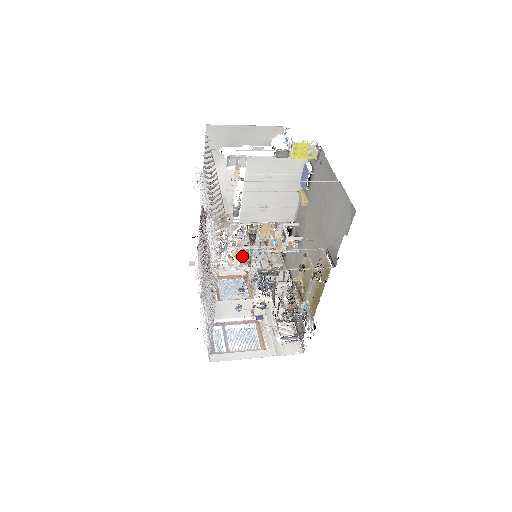
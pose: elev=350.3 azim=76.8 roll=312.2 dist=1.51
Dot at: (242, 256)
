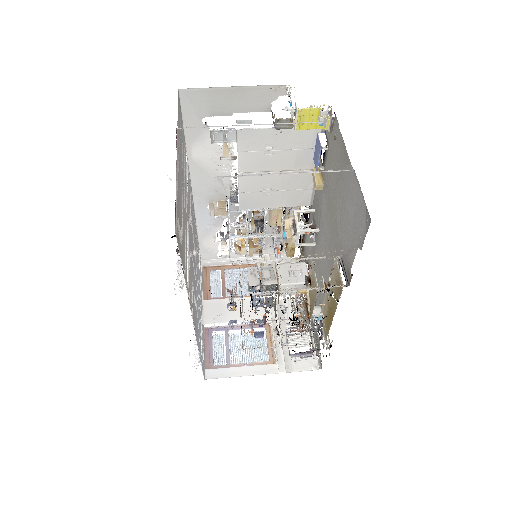
Dot at: (251, 244)
